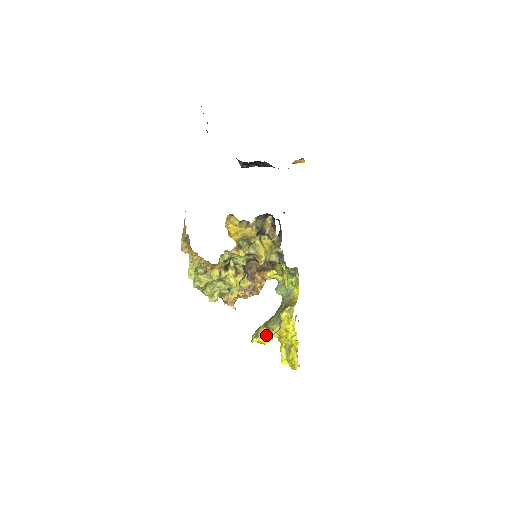
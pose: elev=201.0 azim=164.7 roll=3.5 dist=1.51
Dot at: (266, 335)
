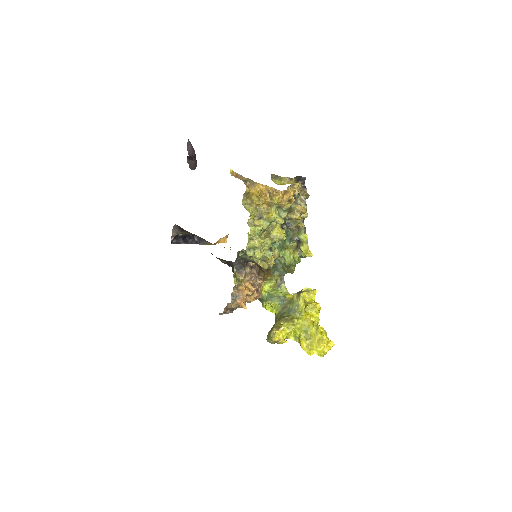
Dot at: (288, 325)
